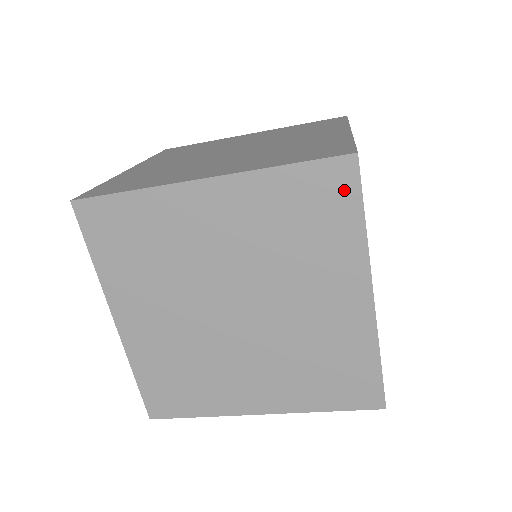
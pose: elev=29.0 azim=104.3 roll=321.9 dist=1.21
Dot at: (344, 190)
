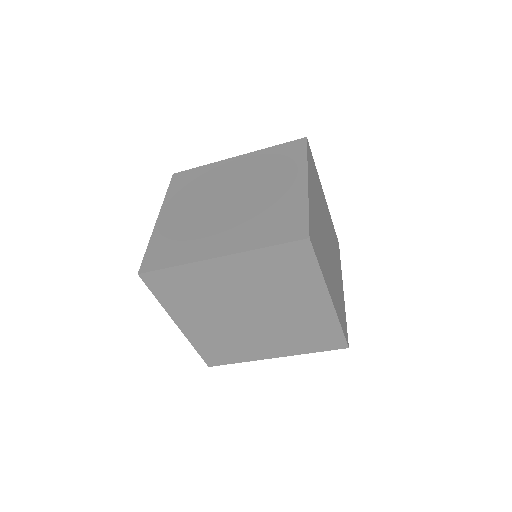
Dot at: (305, 255)
